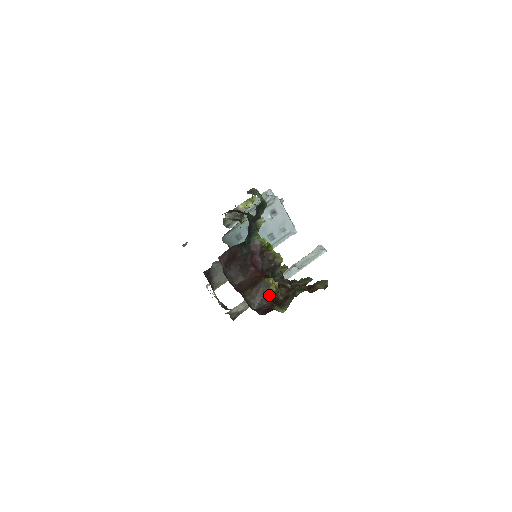
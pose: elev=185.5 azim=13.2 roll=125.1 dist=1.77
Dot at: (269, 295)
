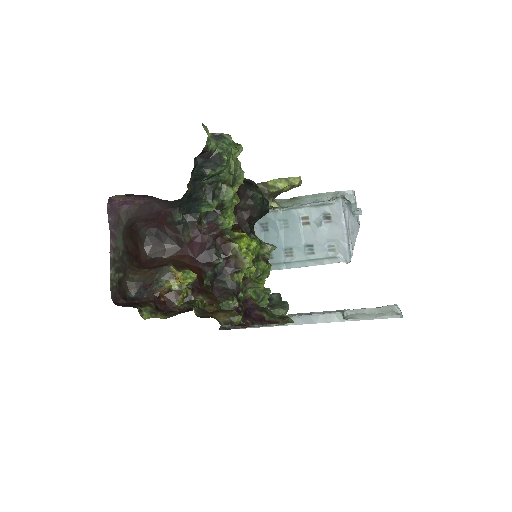
Dot at: (158, 288)
